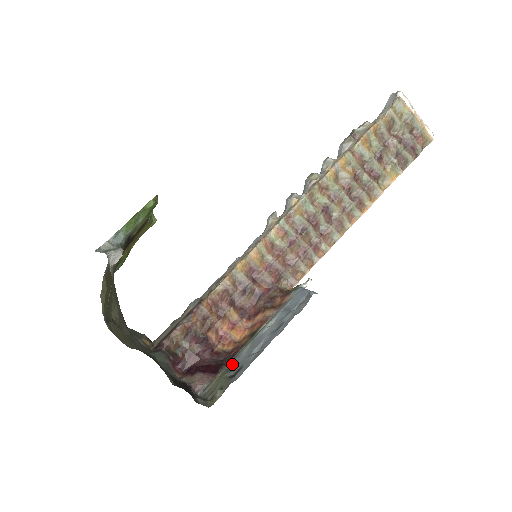
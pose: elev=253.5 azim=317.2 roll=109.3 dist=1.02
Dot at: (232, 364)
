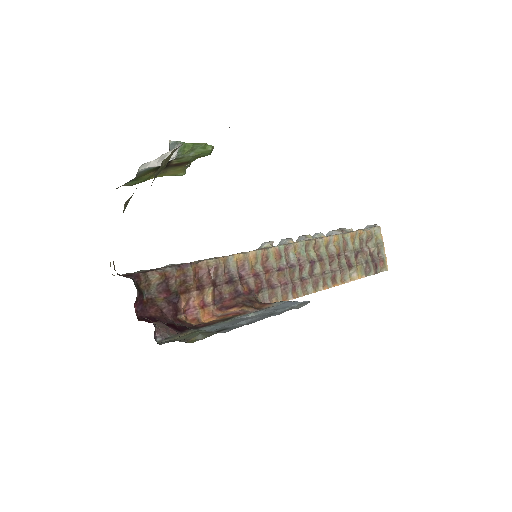
Dot at: (205, 329)
